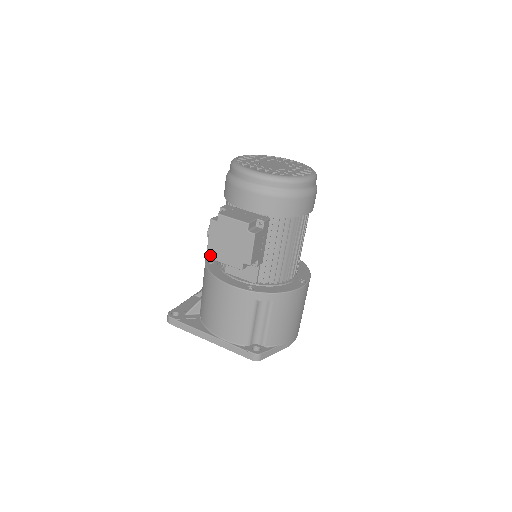
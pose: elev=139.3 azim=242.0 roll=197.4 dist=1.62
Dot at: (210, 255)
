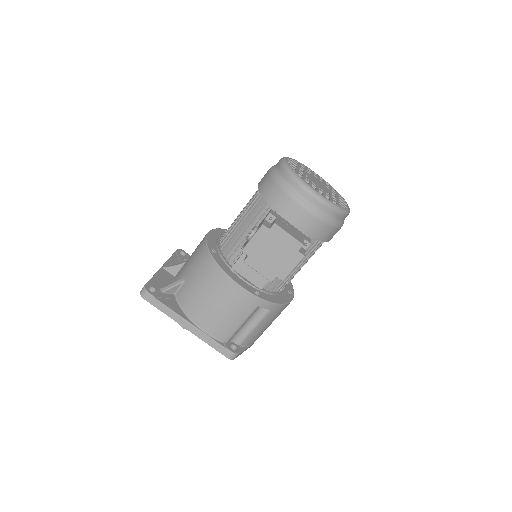
Dot at: (209, 239)
